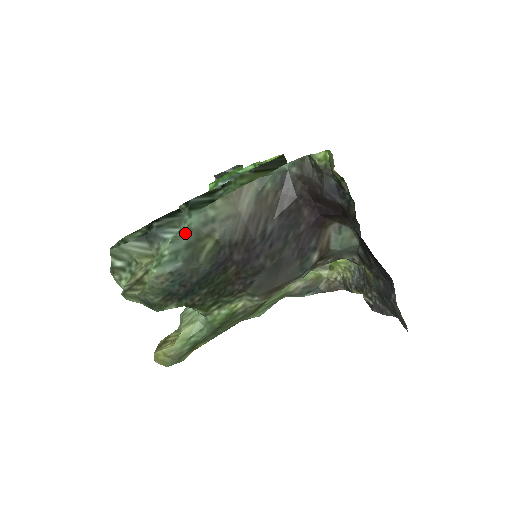
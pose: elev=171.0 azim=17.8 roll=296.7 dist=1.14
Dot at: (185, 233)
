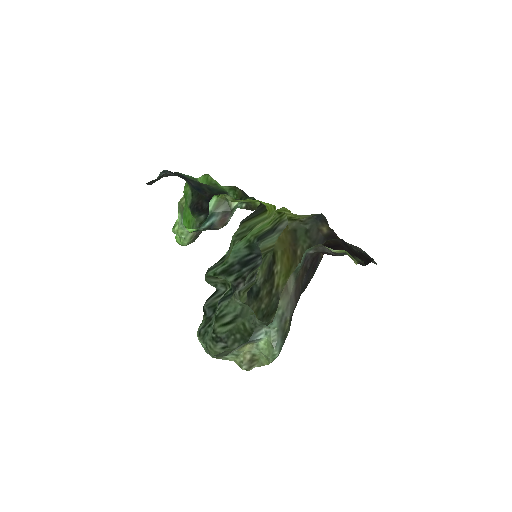
Dot at: (277, 335)
